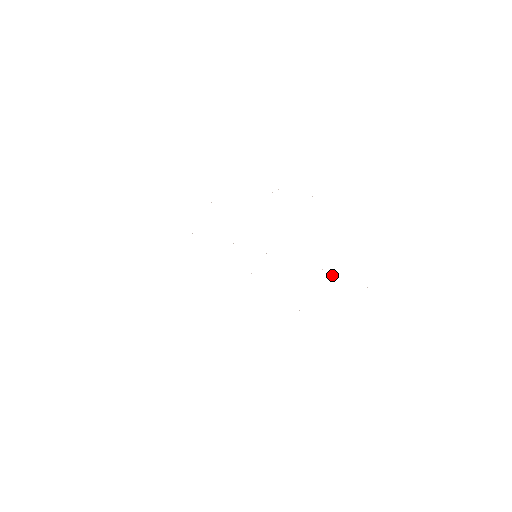
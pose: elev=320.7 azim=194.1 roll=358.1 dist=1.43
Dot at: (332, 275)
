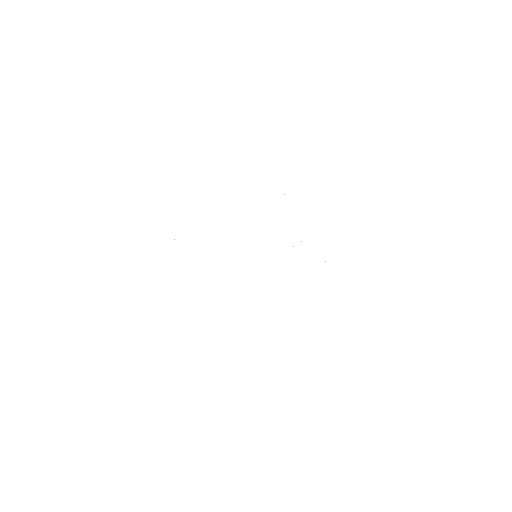
Dot at: occluded
